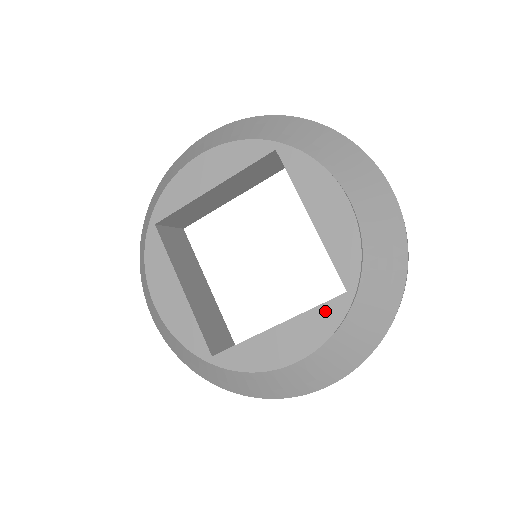
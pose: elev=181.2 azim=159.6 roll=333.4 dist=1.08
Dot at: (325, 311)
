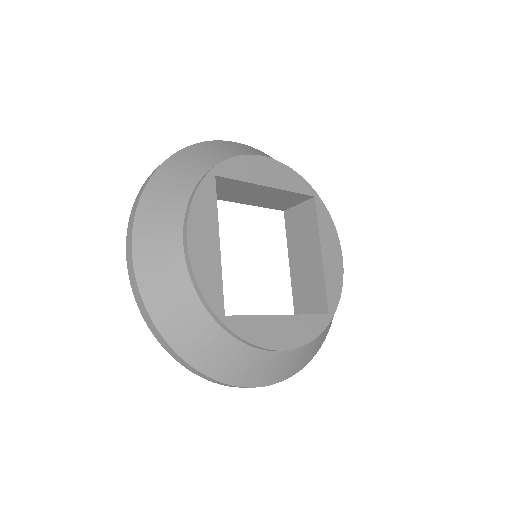
Dot at: (314, 320)
